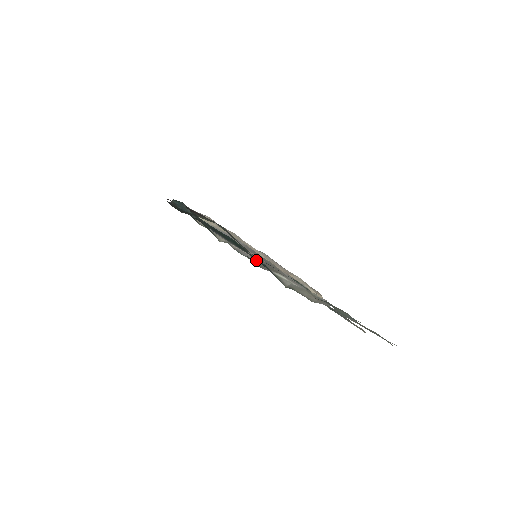
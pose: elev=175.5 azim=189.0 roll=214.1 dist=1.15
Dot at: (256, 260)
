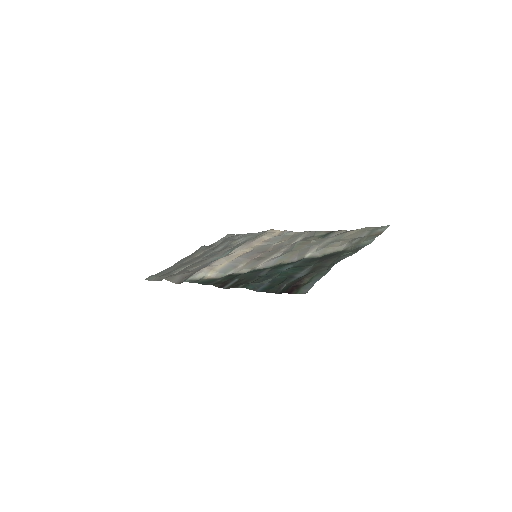
Dot at: (274, 260)
